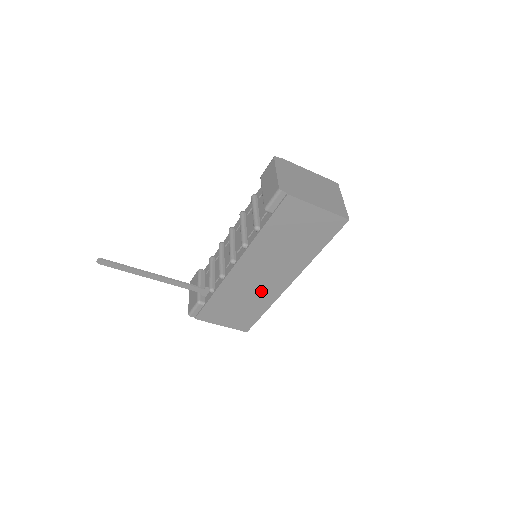
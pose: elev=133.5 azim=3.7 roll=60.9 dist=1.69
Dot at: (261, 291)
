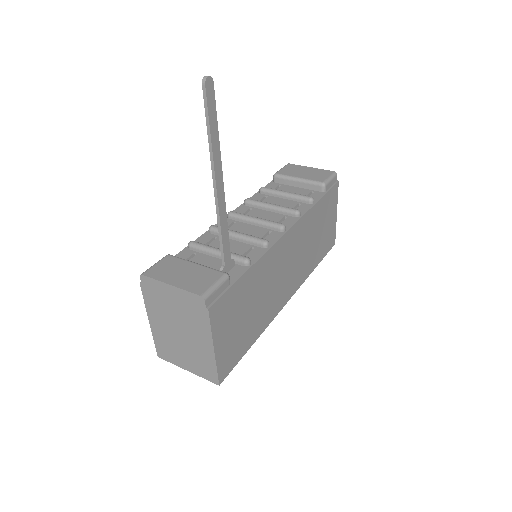
Dot at: (272, 297)
